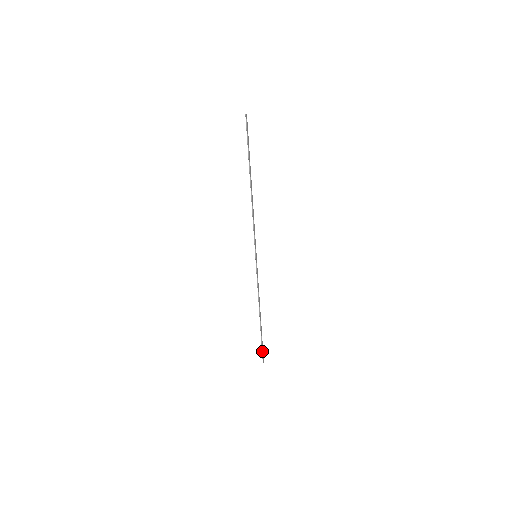
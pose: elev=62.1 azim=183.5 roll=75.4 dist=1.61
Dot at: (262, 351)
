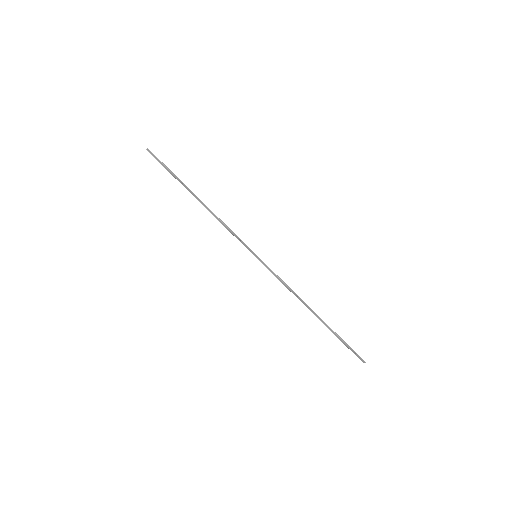
Dot at: (352, 350)
